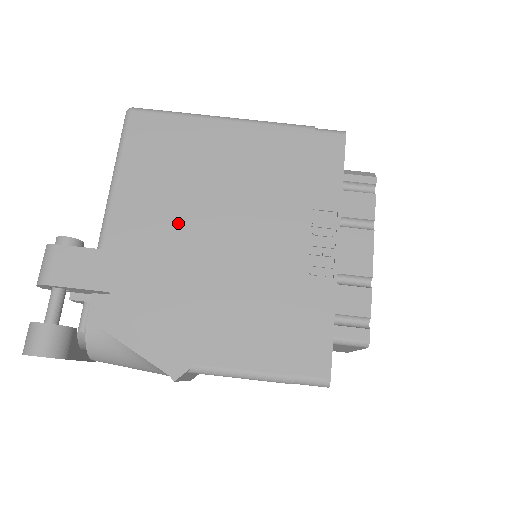
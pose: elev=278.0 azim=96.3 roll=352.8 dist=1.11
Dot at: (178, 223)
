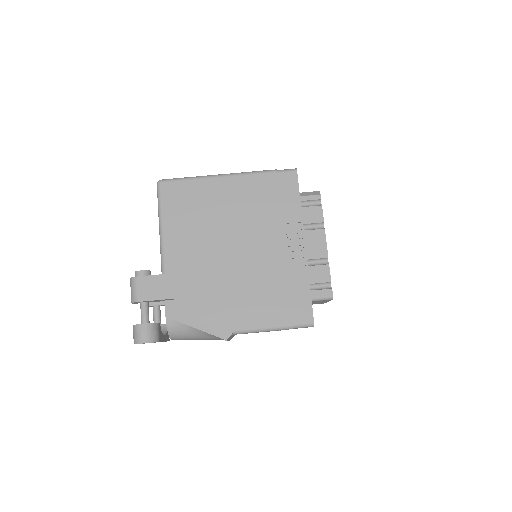
Dot at: (207, 249)
